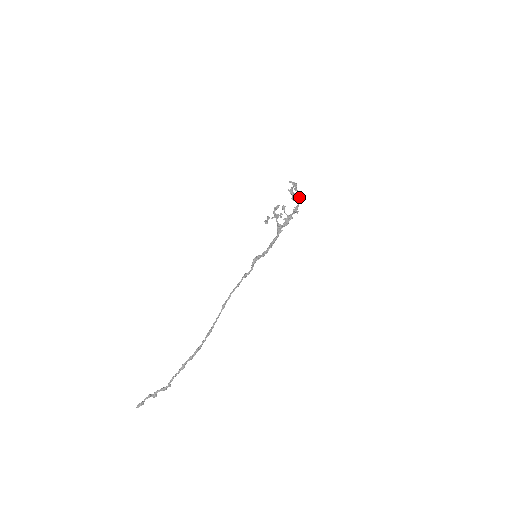
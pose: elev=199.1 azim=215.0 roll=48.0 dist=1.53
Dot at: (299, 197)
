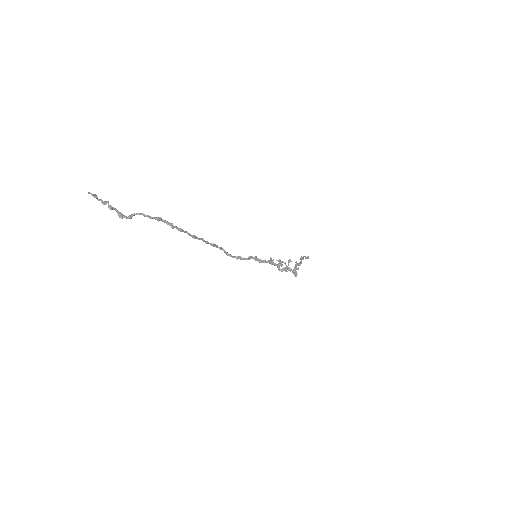
Dot at: occluded
